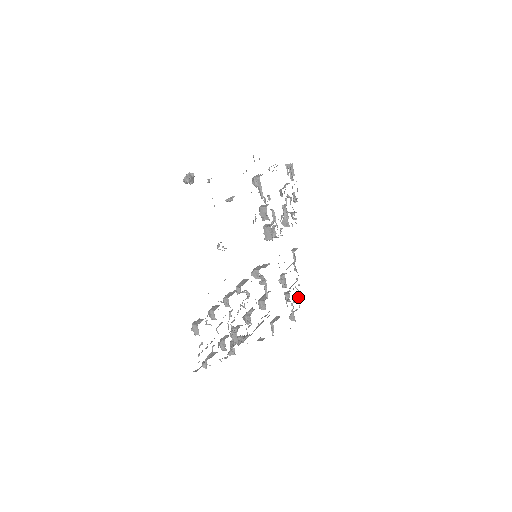
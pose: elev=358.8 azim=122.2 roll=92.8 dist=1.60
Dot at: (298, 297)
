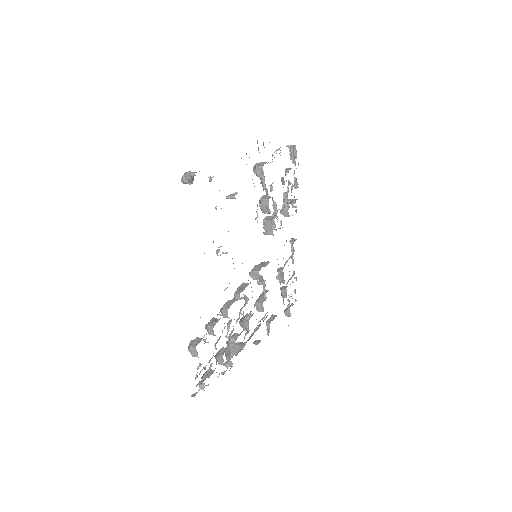
Dot at: (294, 291)
